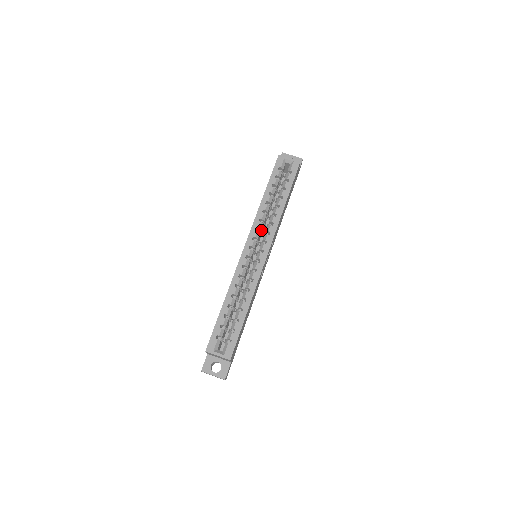
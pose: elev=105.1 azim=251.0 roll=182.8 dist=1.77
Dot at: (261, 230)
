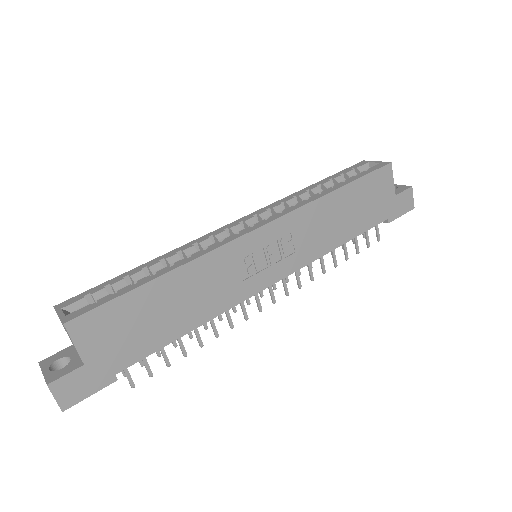
Dot at: occluded
